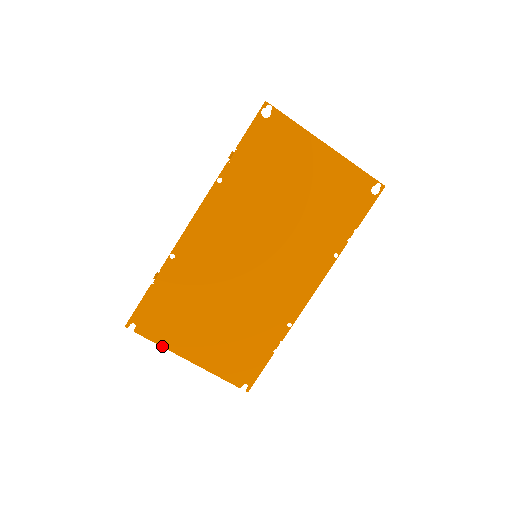
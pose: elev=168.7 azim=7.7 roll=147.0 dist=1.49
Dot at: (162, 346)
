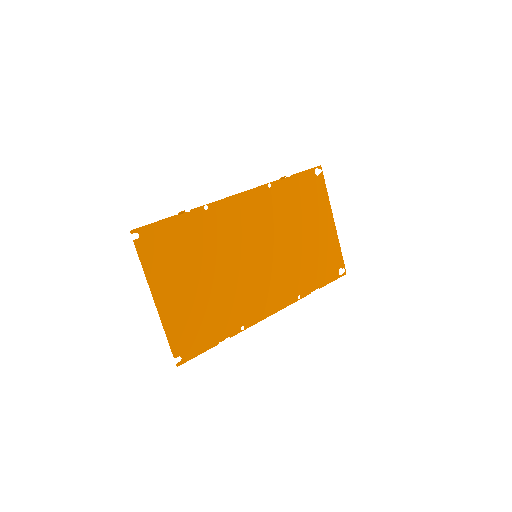
Dot at: (145, 272)
